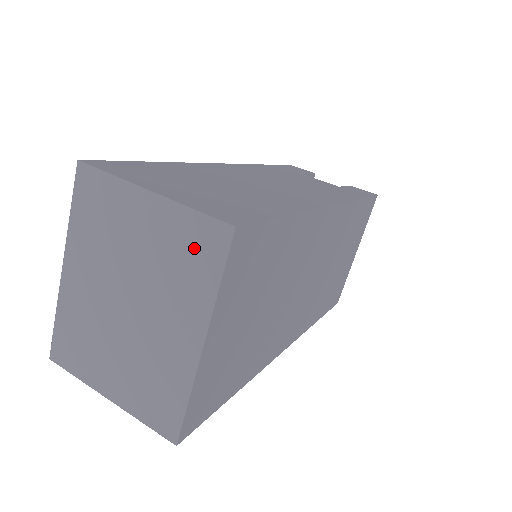
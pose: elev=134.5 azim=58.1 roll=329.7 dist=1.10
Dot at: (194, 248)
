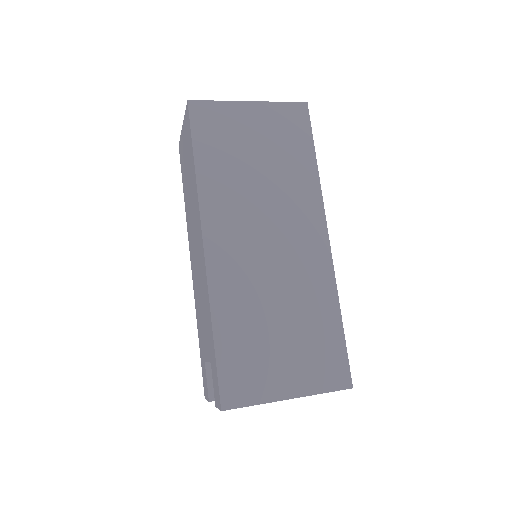
Dot at: occluded
